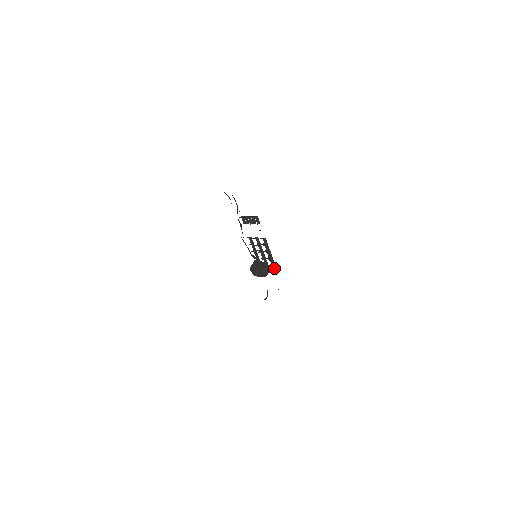
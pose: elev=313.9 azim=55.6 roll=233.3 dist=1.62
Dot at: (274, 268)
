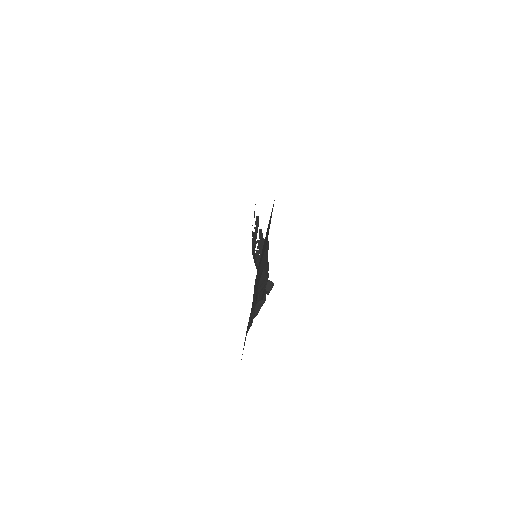
Dot at: occluded
